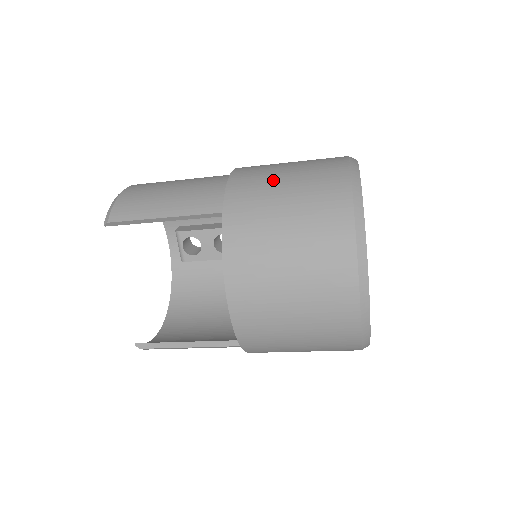
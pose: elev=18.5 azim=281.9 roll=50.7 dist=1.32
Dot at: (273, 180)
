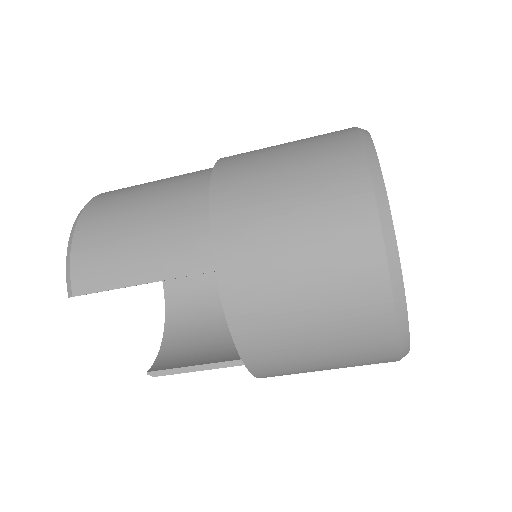
Dot at: (271, 217)
